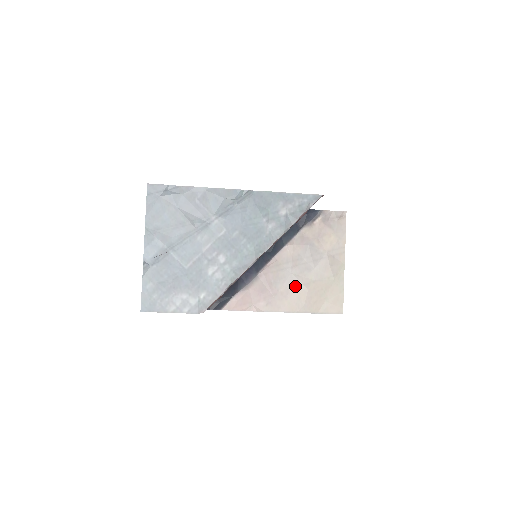
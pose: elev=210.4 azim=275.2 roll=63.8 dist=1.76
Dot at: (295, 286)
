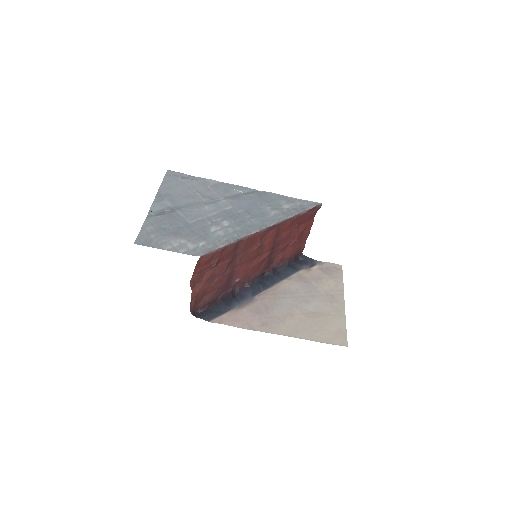
Dot at: (293, 314)
